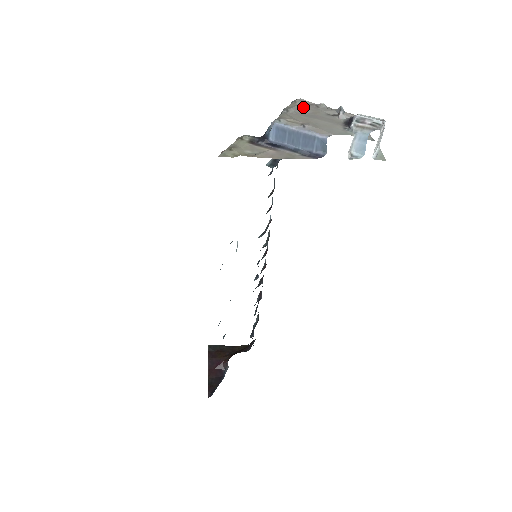
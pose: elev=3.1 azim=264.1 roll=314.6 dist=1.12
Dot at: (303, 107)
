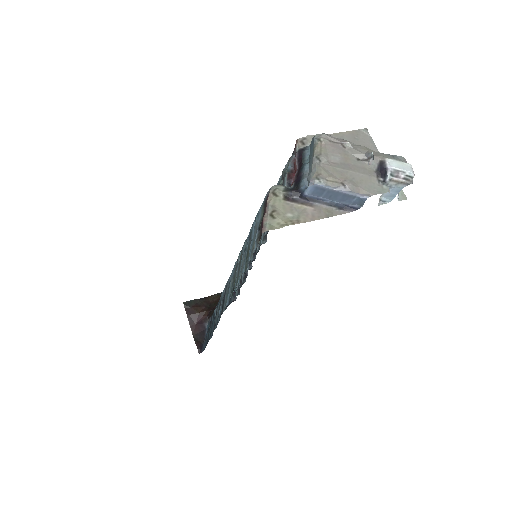
Dot at: (331, 150)
